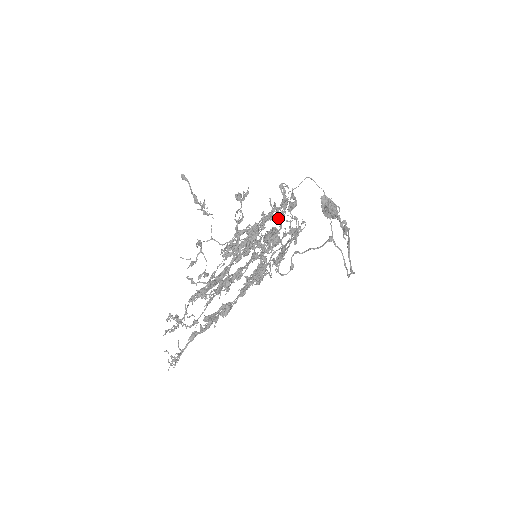
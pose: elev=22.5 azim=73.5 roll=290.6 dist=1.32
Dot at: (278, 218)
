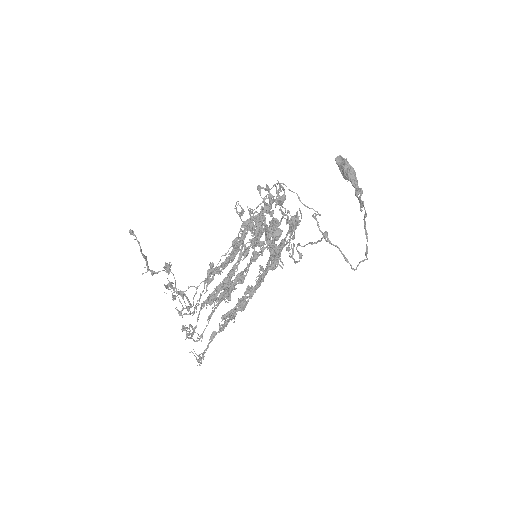
Dot at: (260, 226)
